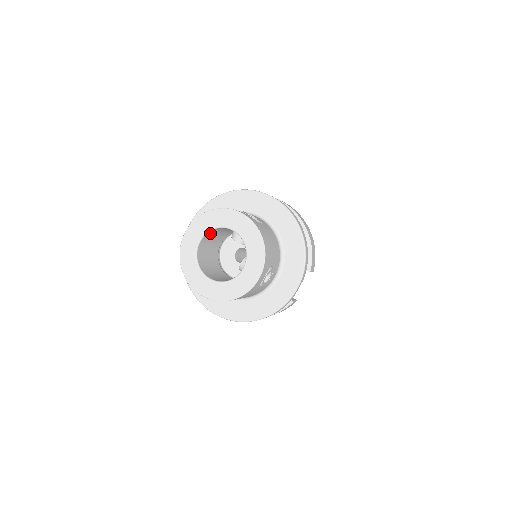
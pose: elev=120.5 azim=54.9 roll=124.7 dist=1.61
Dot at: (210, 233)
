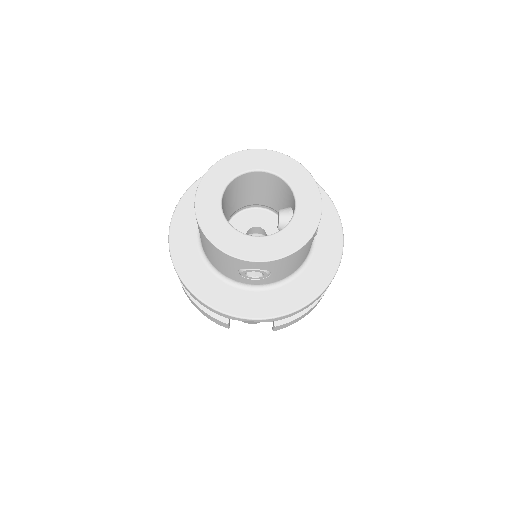
Dot at: (275, 180)
